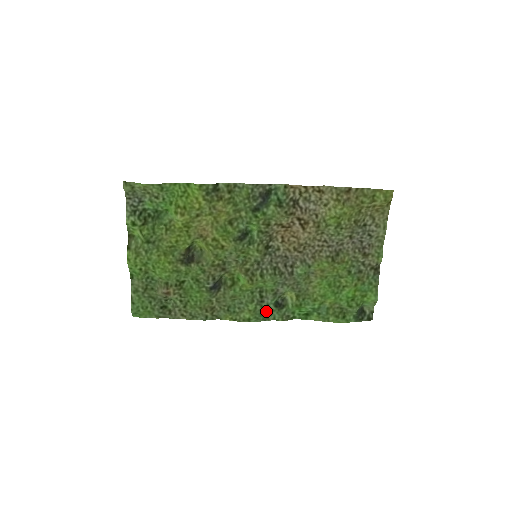
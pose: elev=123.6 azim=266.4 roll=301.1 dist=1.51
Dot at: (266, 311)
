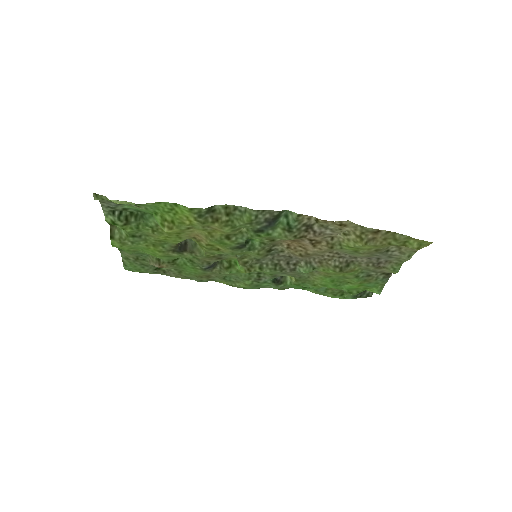
Dot at: (263, 284)
